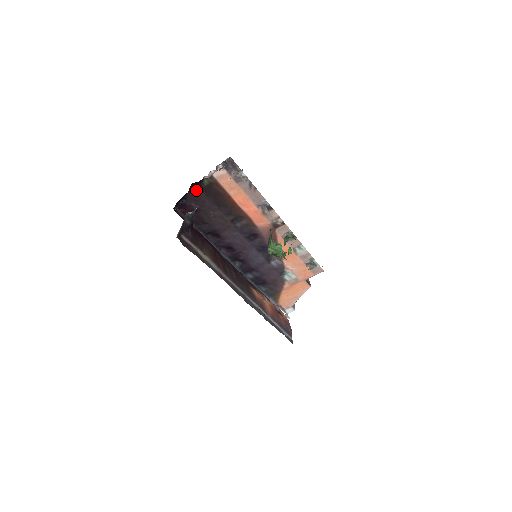
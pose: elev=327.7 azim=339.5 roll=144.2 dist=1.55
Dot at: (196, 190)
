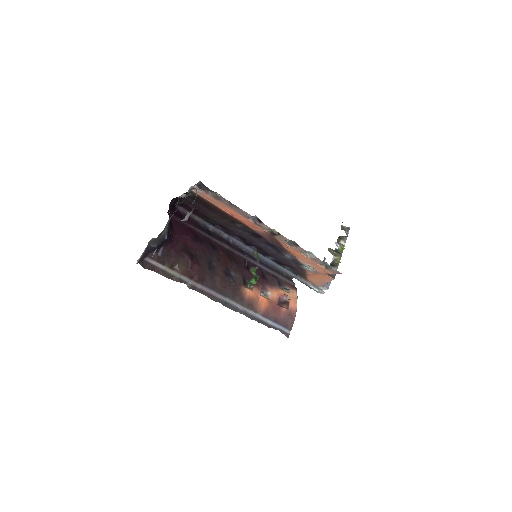
Dot at: (186, 197)
